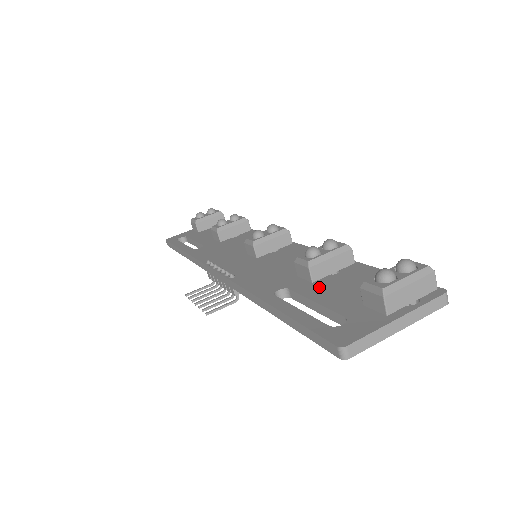
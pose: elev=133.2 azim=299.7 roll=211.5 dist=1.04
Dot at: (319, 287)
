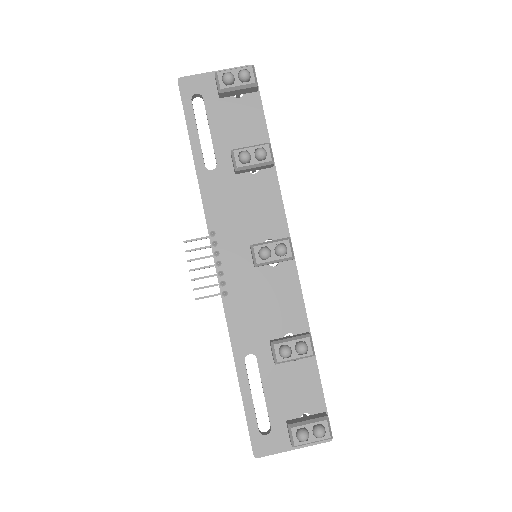
Dot at: (275, 374)
